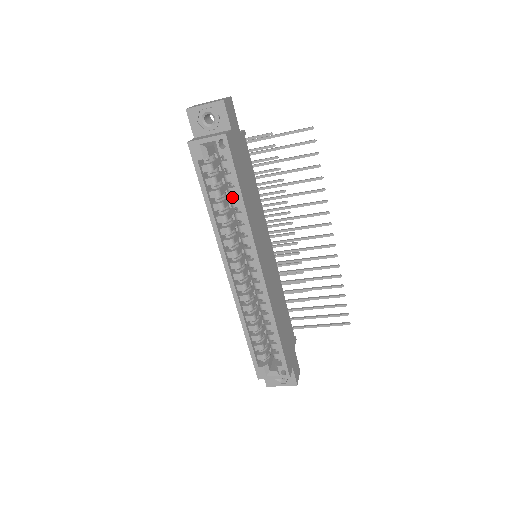
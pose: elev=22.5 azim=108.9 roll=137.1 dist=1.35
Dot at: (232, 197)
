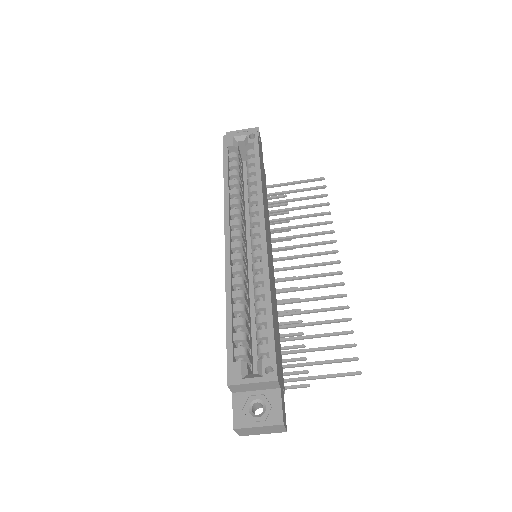
Dot at: occluded
